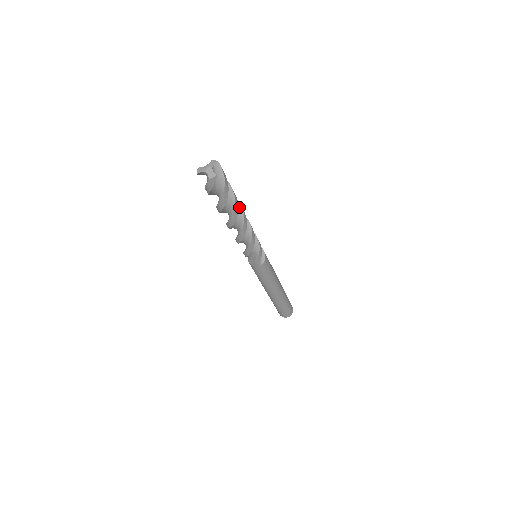
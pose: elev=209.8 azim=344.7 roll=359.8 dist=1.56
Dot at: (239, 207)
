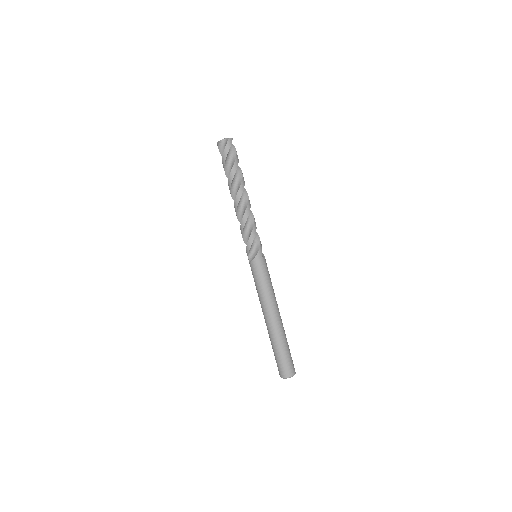
Dot at: occluded
